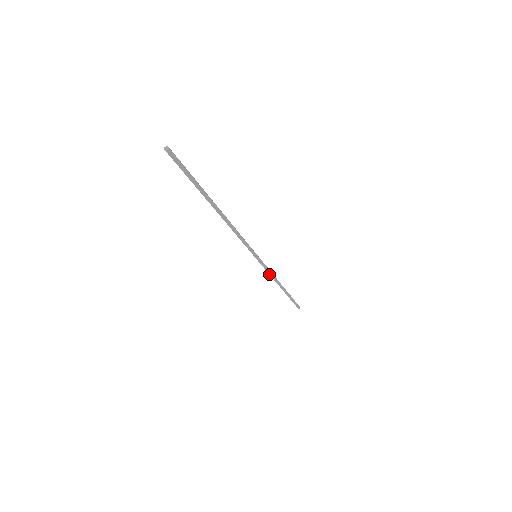
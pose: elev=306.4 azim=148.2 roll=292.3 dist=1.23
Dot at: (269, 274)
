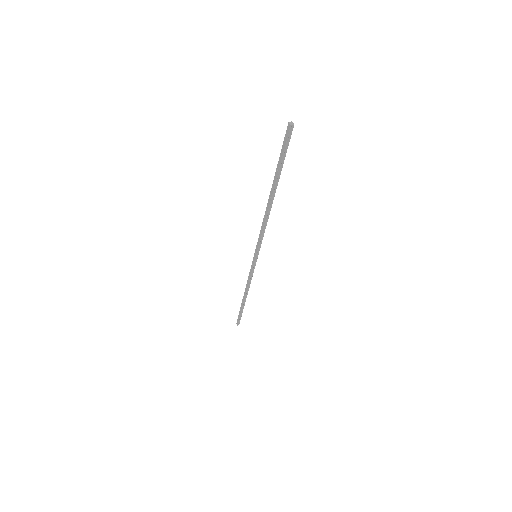
Dot at: (249, 278)
